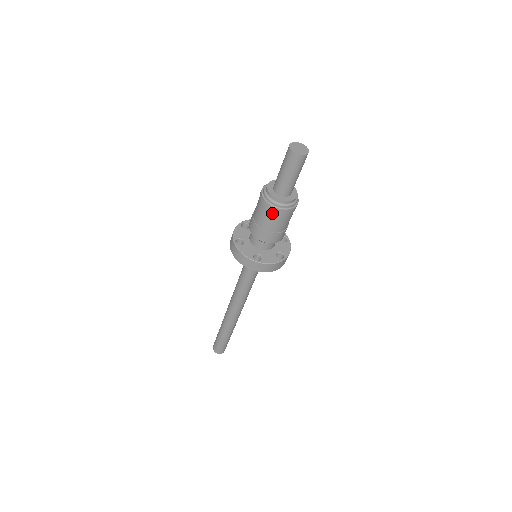
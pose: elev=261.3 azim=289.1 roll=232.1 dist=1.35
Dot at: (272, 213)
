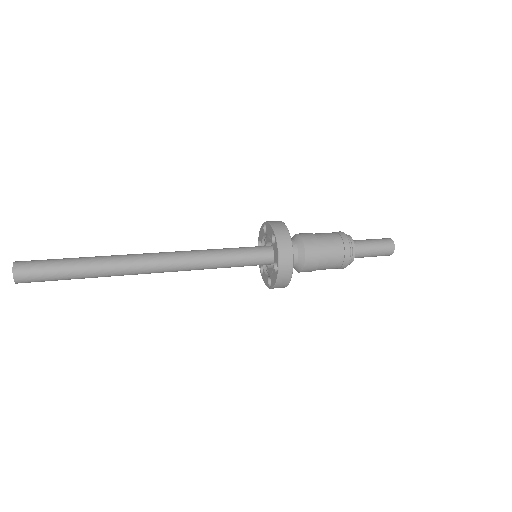
Dot at: (339, 238)
